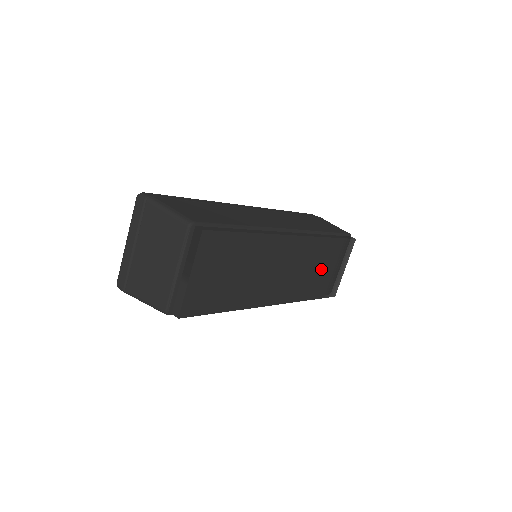
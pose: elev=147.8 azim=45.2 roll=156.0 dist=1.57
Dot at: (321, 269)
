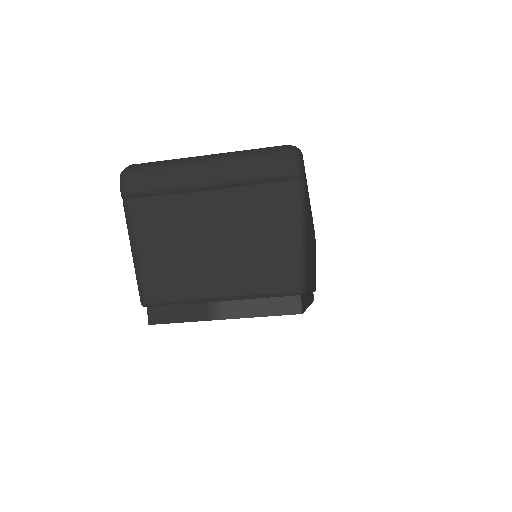
Dot at: occluded
